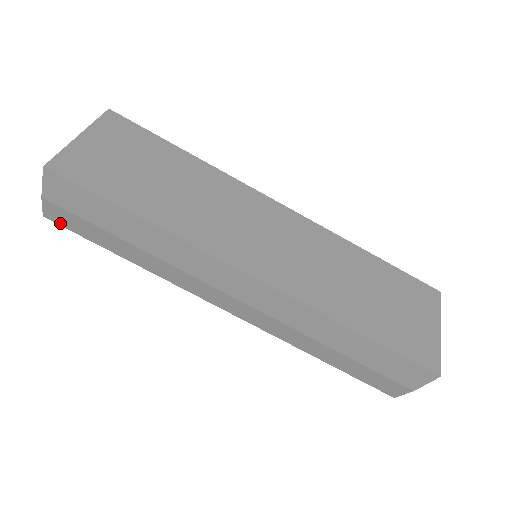
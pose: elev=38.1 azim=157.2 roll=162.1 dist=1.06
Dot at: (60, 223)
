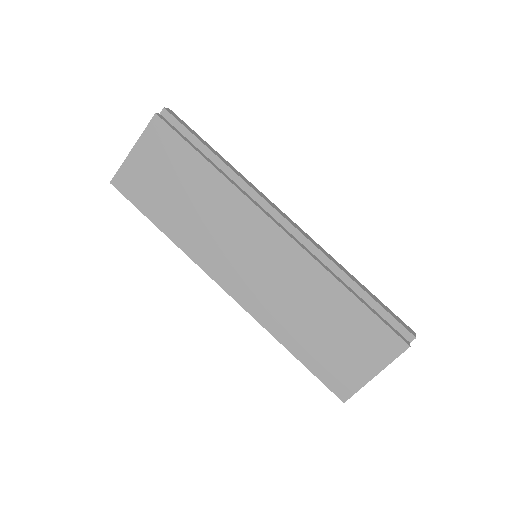
Dot at: occluded
